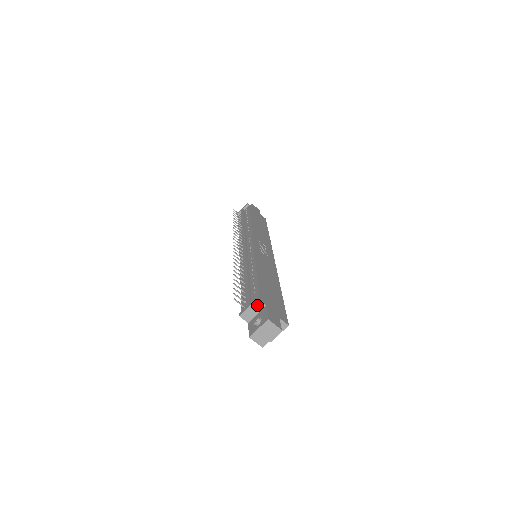
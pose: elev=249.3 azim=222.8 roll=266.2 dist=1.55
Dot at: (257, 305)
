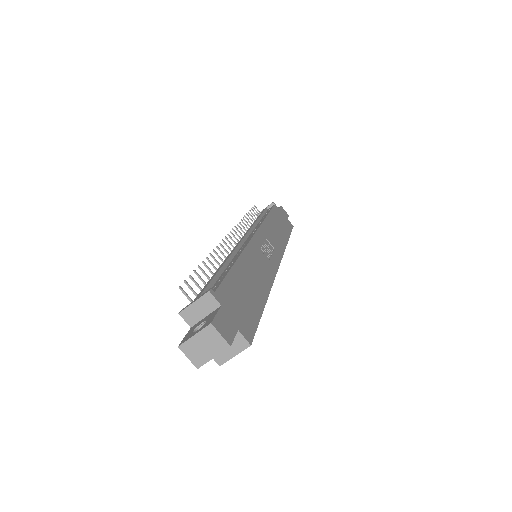
Dot at: (207, 301)
